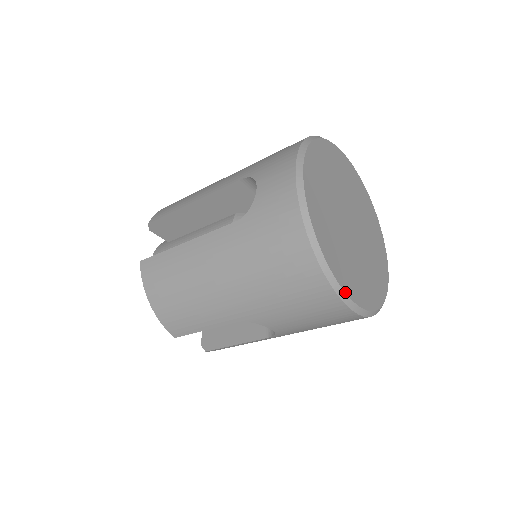
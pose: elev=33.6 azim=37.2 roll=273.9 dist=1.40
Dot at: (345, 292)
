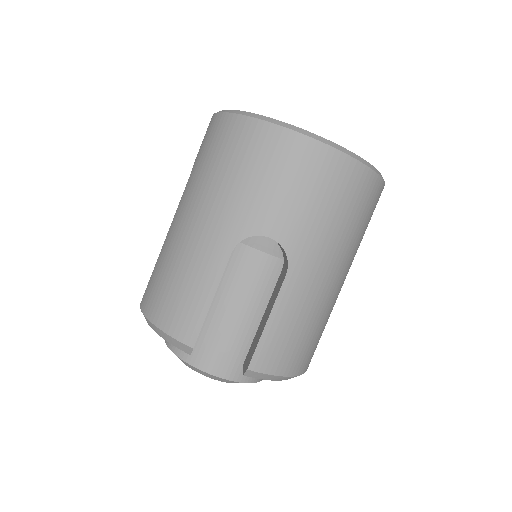
Dot at: (288, 124)
